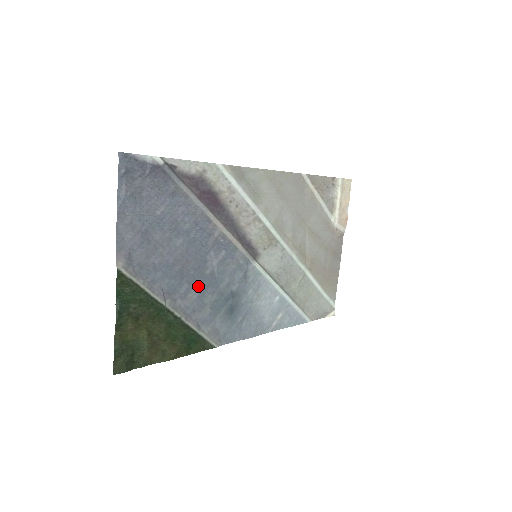
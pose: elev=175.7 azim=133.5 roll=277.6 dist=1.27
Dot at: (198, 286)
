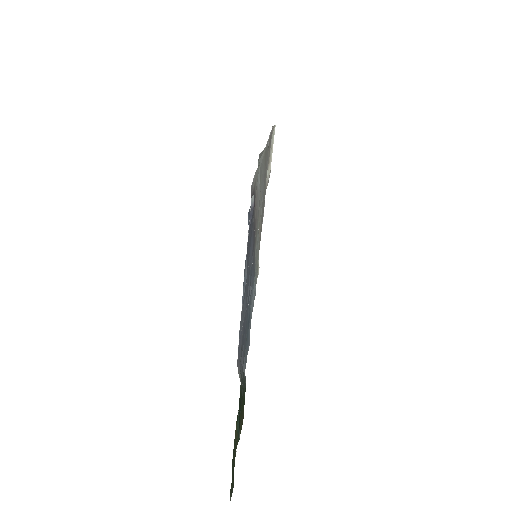
Dot at: (245, 330)
